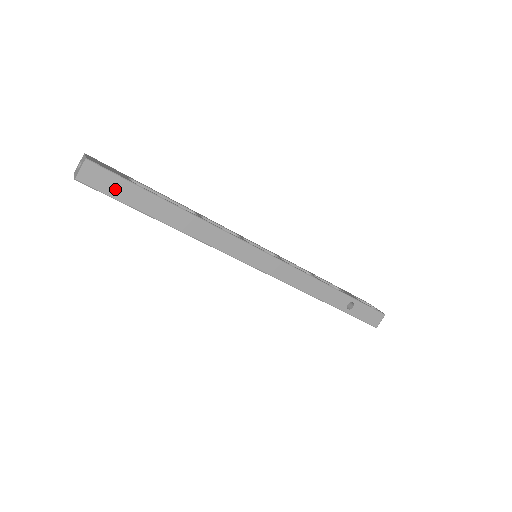
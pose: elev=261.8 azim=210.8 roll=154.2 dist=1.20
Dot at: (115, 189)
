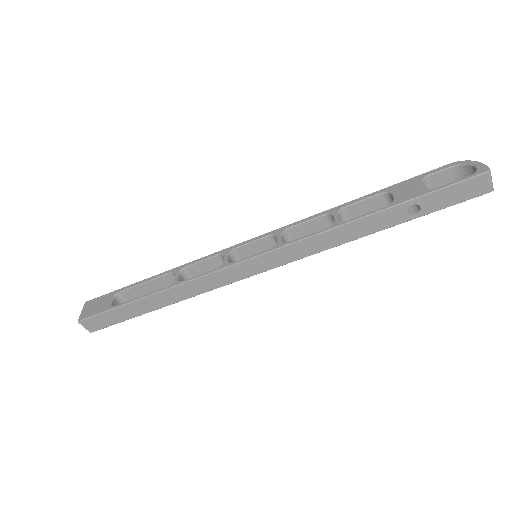
Dot at: (111, 320)
